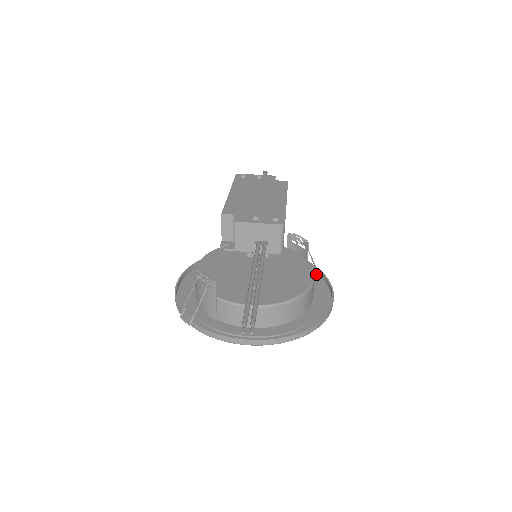
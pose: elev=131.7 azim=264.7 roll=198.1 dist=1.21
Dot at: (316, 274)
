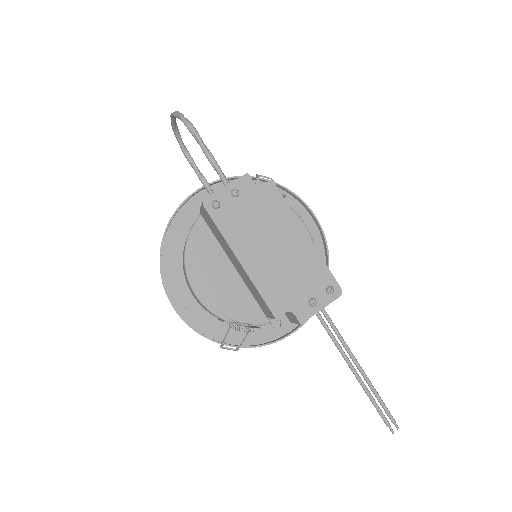
Dot at: occluded
